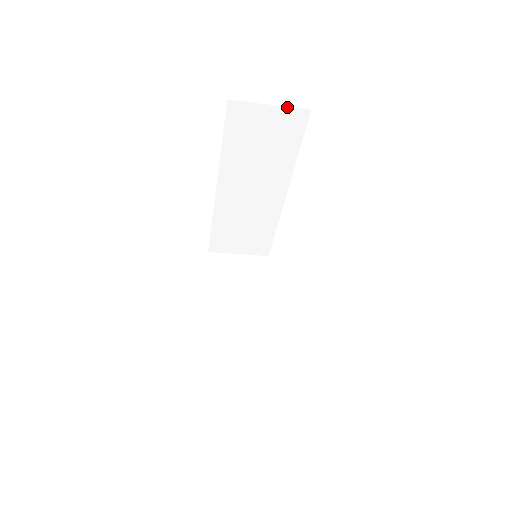
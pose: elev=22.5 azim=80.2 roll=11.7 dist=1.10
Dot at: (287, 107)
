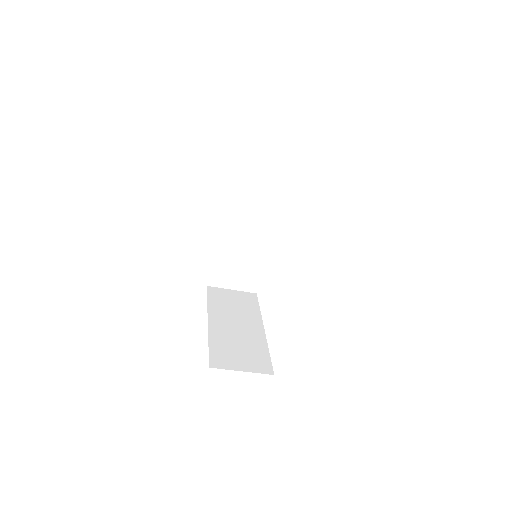
Dot at: (280, 156)
